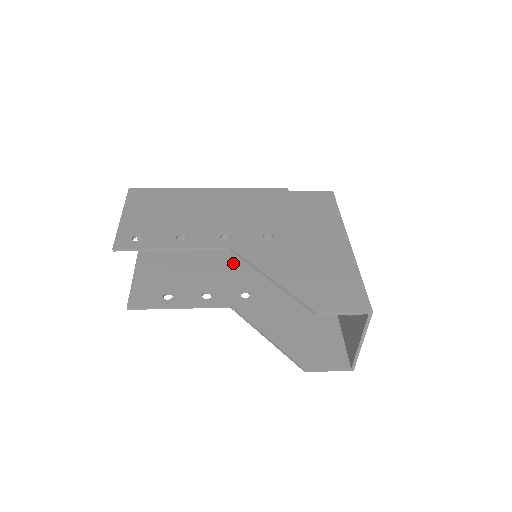
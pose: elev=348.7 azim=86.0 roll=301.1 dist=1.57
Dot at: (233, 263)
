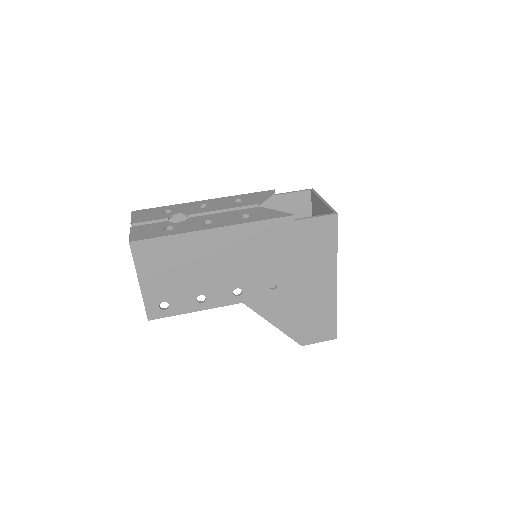
Dot at: occluded
